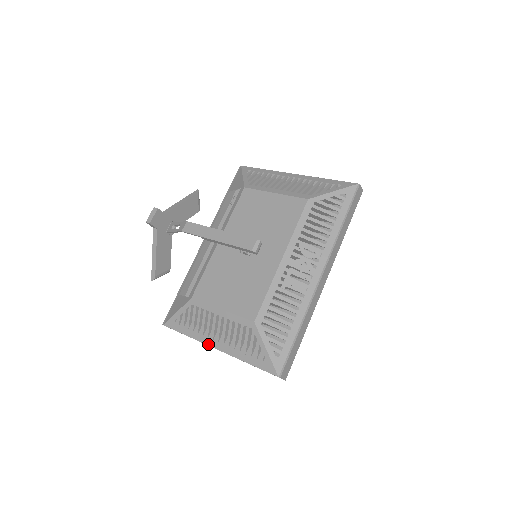
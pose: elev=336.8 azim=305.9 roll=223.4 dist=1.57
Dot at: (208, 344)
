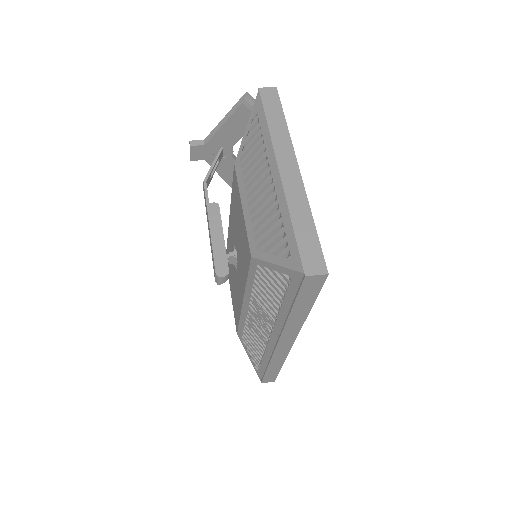
Dot at: occluded
